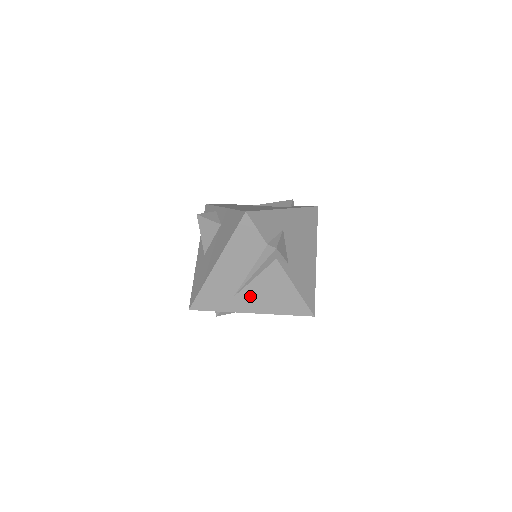
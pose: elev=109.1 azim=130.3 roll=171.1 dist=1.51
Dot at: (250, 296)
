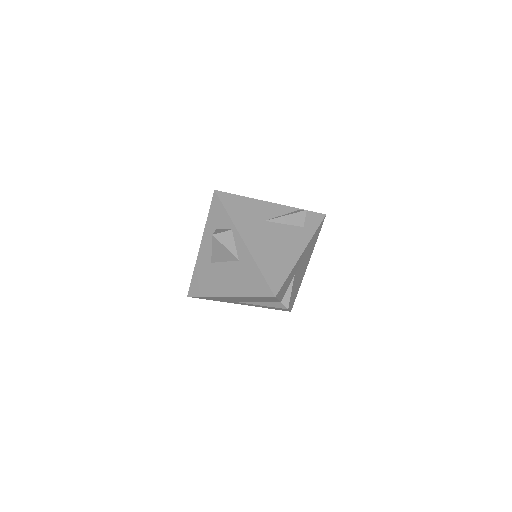
Dot at: occluded
